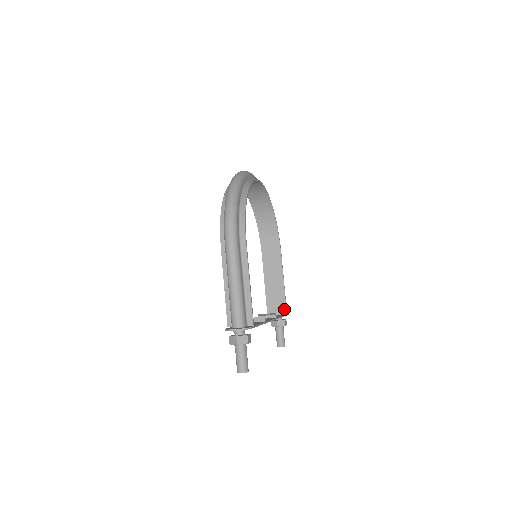
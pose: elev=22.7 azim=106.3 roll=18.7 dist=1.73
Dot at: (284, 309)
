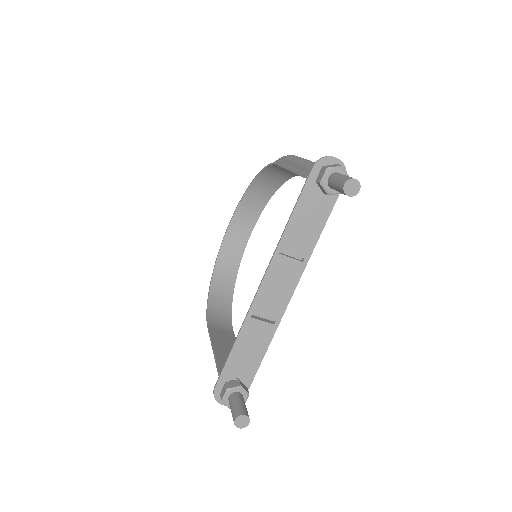
Dot at: occluded
